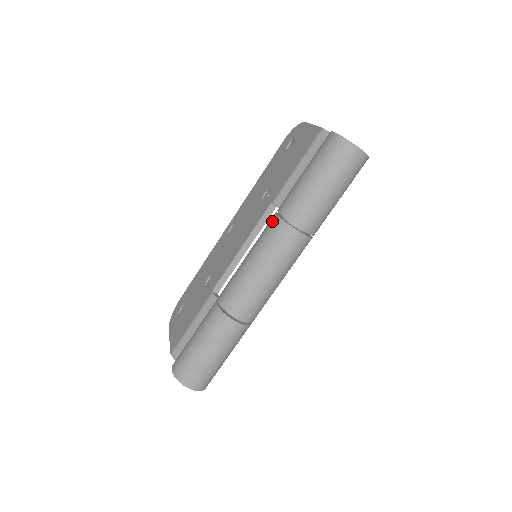
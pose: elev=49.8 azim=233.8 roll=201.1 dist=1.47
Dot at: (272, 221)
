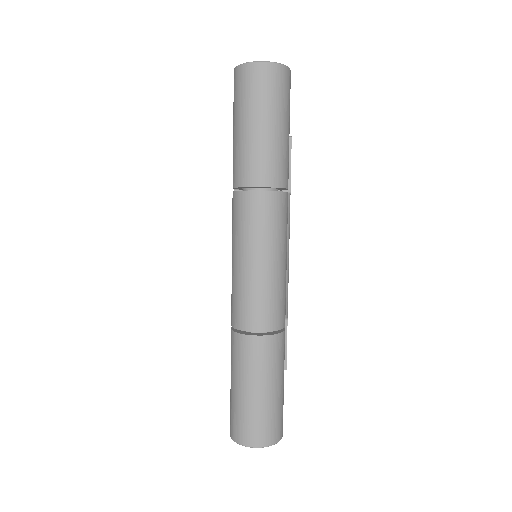
Dot at: (232, 202)
